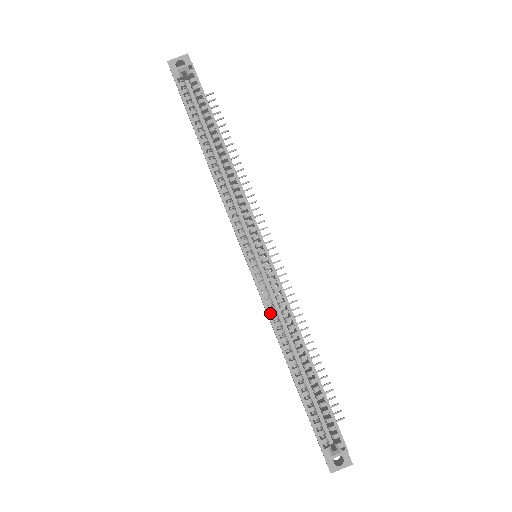
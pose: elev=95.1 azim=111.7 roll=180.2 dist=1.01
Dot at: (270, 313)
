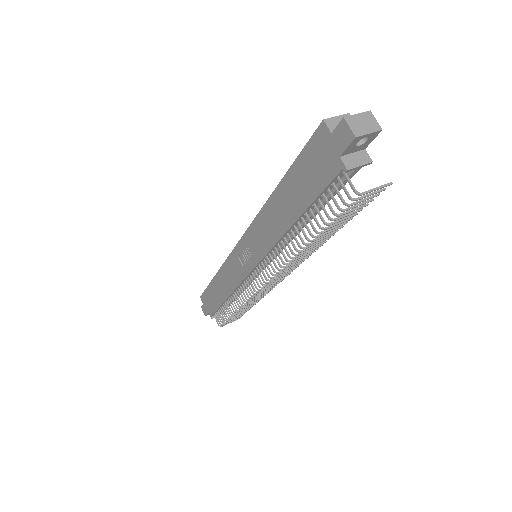
Dot at: (257, 217)
